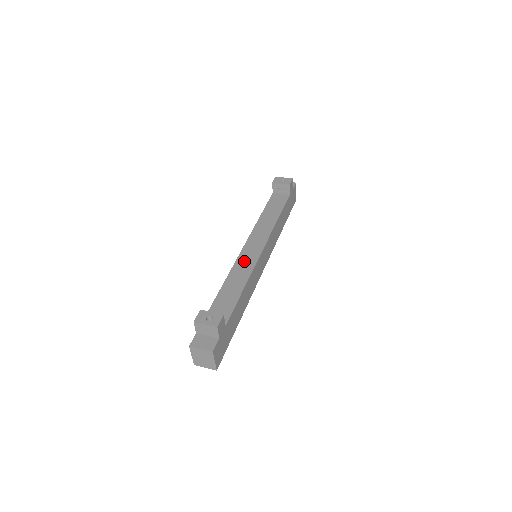
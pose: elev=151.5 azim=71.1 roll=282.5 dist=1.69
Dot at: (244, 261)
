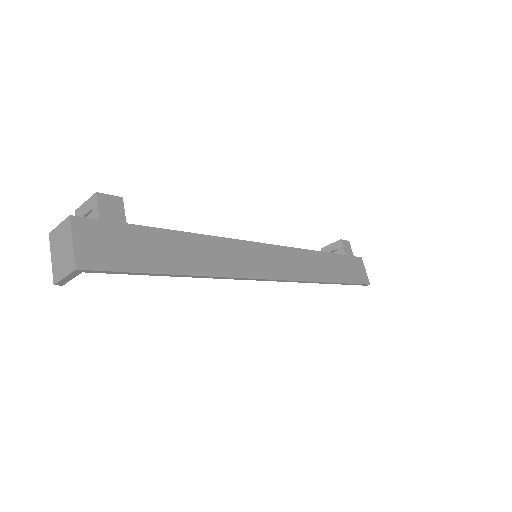
Dot at: occluded
